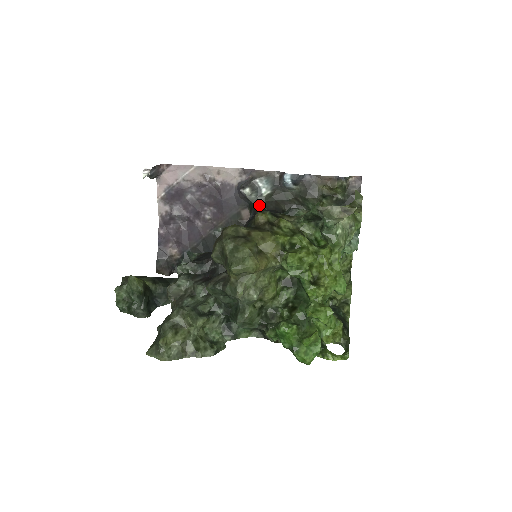
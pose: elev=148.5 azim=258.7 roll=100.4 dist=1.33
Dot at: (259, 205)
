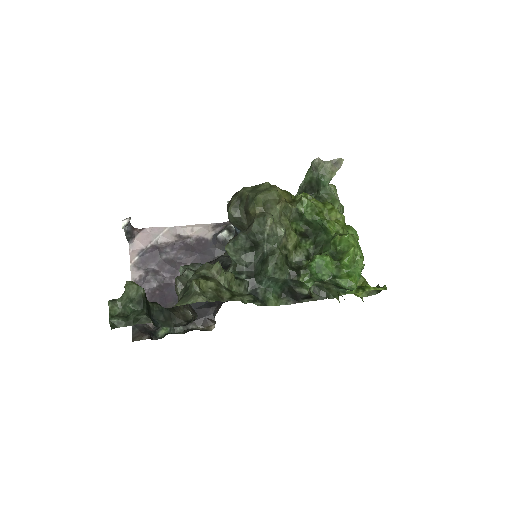
Dot at: occluded
